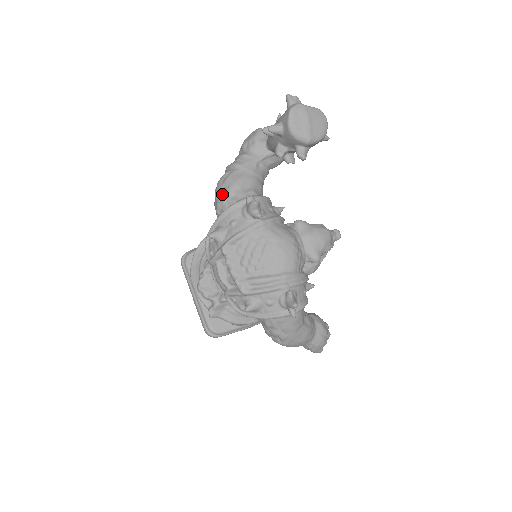
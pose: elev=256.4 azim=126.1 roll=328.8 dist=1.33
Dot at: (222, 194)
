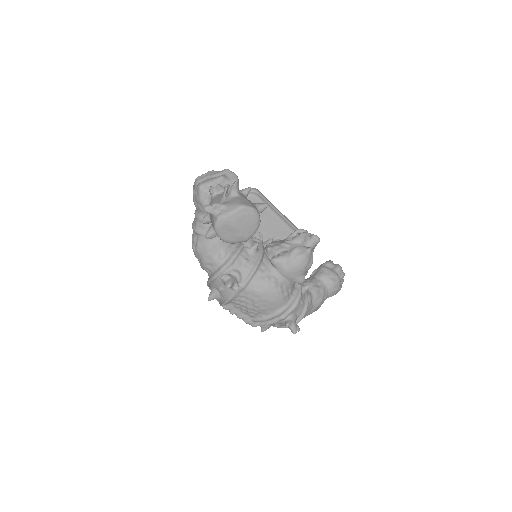
Dot at: (200, 262)
